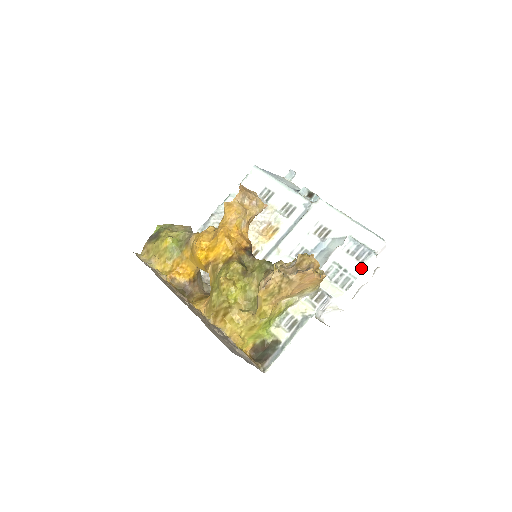
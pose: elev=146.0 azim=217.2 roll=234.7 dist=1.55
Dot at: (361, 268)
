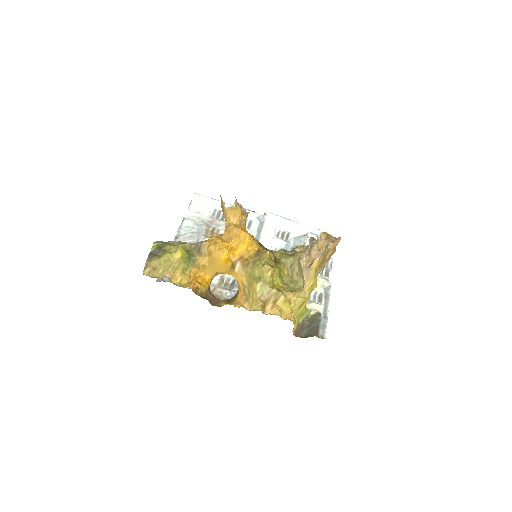
Dot at: occluded
